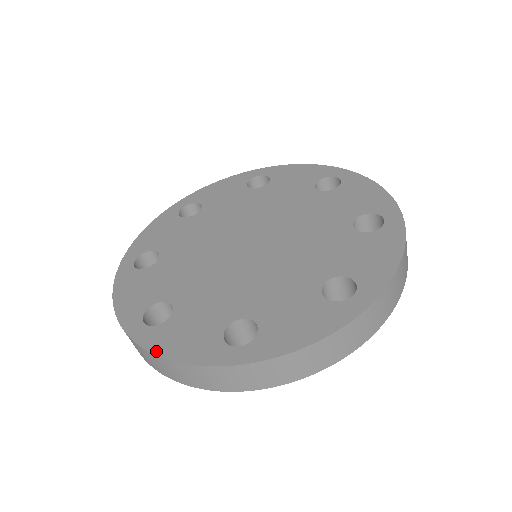
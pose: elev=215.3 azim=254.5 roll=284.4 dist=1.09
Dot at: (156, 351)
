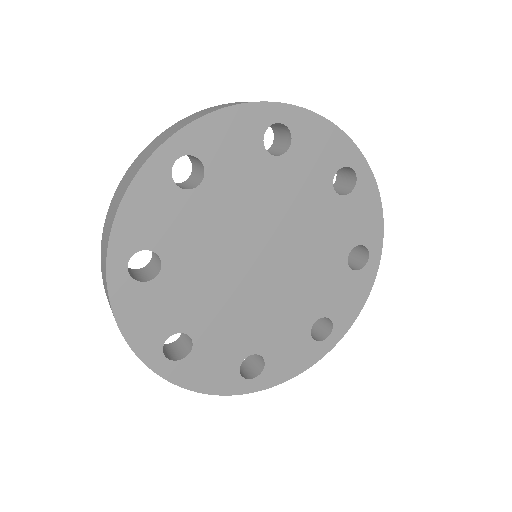
Dot at: (185, 386)
